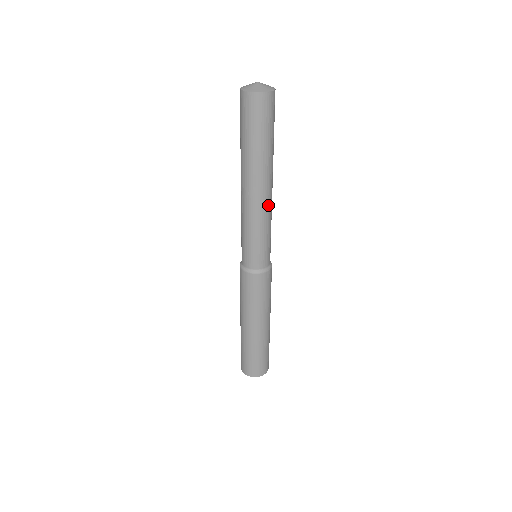
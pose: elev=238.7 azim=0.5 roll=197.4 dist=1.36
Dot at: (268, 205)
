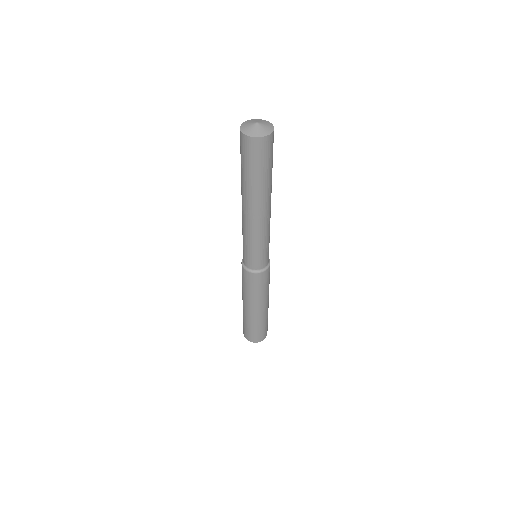
Dot at: (270, 214)
